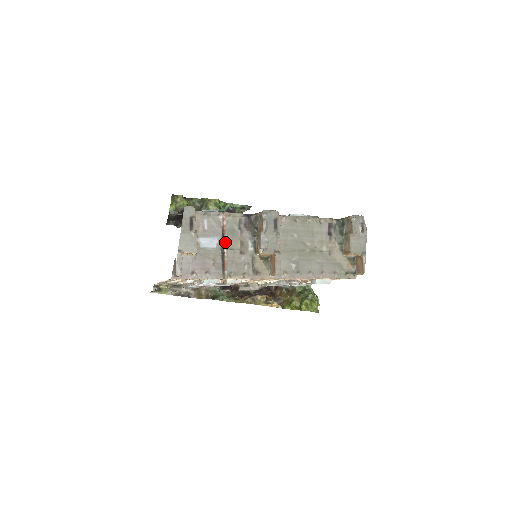
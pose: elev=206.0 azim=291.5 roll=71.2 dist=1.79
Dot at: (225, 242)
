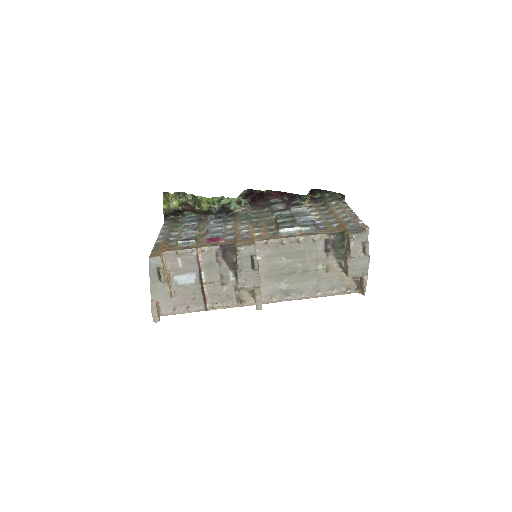
Dot at: (203, 278)
